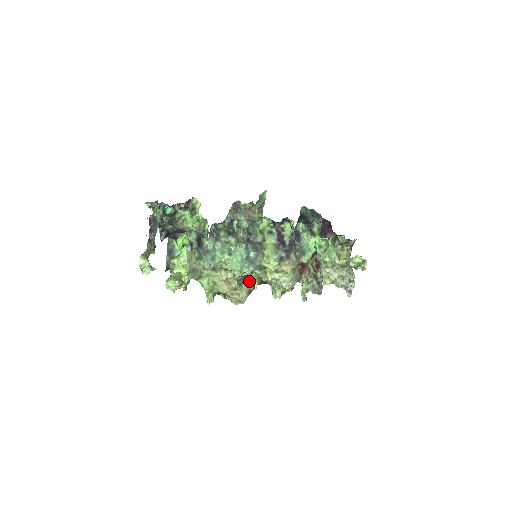
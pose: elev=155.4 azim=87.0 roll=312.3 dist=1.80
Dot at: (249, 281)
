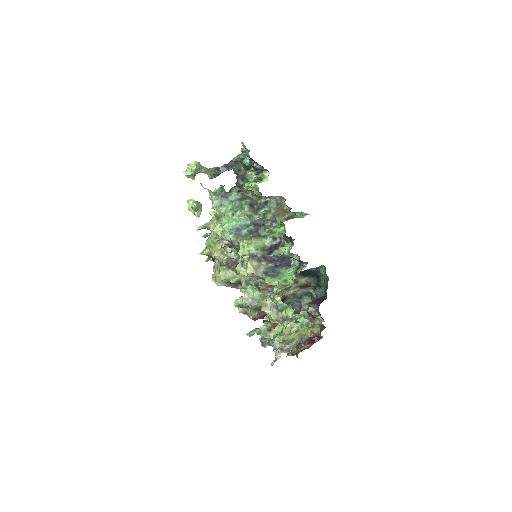
Dot at: (236, 274)
